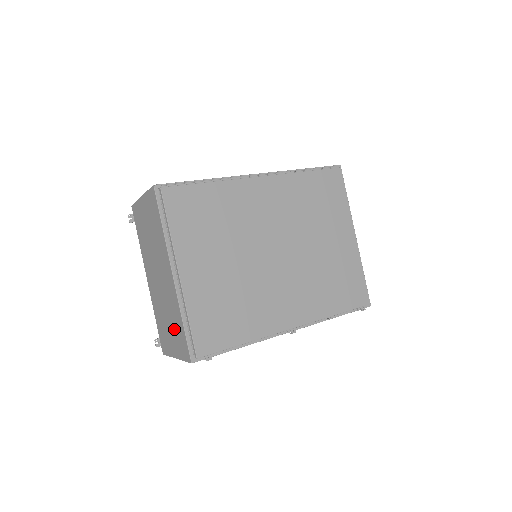
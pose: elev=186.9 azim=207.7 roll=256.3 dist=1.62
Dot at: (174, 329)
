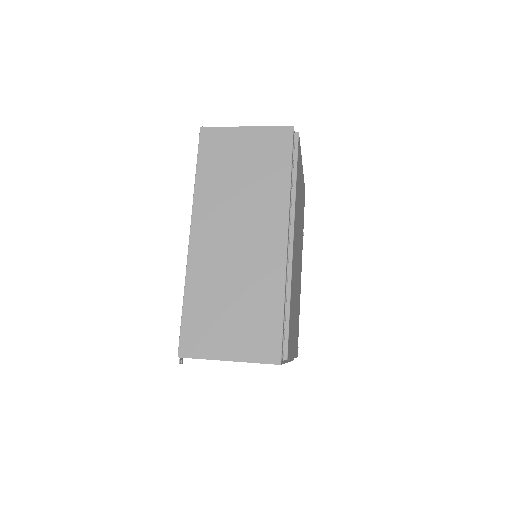
Dot at: occluded
